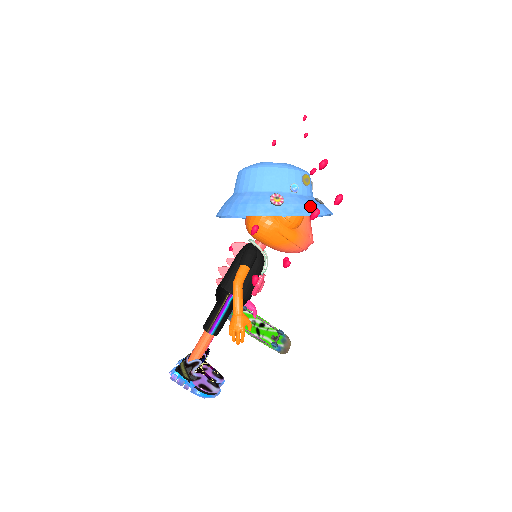
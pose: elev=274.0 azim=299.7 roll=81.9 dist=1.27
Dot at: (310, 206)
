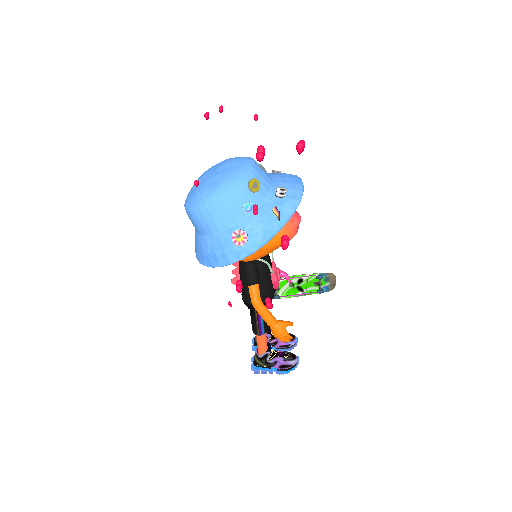
Dot at: (275, 217)
